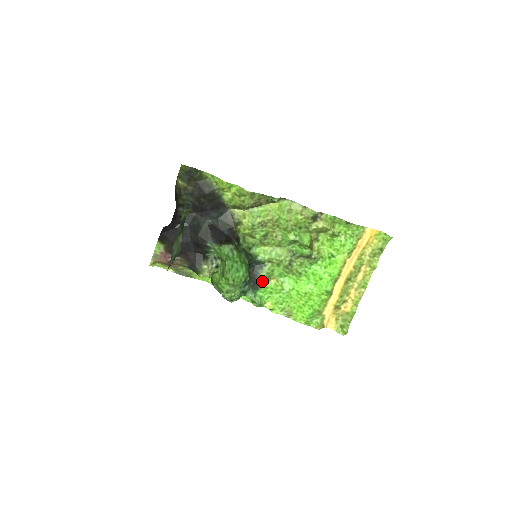
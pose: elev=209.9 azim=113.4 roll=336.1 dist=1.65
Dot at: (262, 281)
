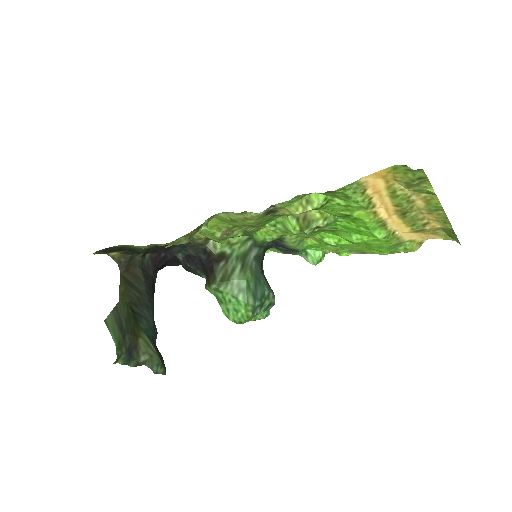
Dot at: (297, 248)
